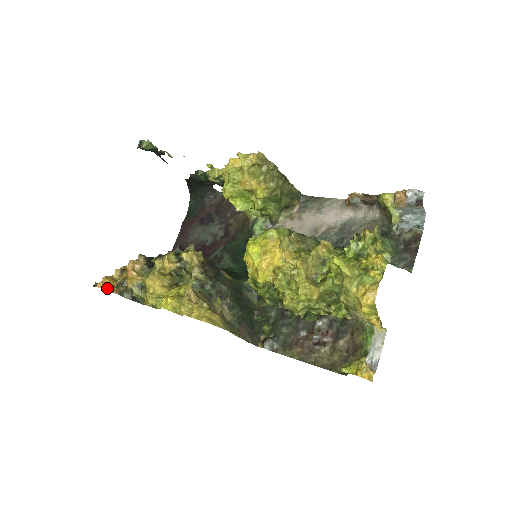
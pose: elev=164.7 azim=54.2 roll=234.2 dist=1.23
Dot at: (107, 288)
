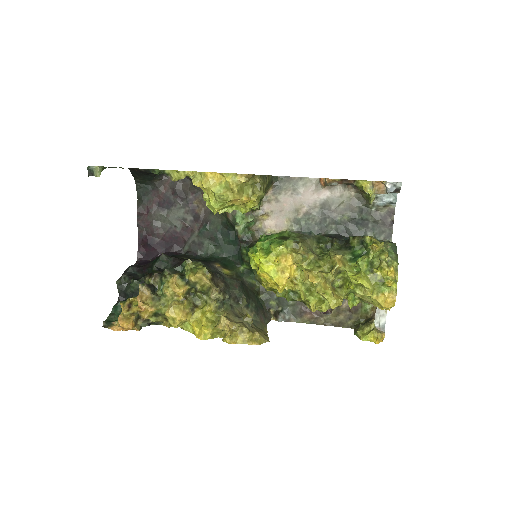
Dot at: (127, 329)
